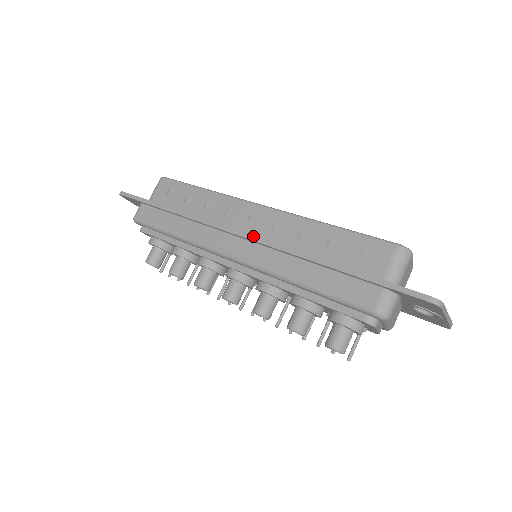
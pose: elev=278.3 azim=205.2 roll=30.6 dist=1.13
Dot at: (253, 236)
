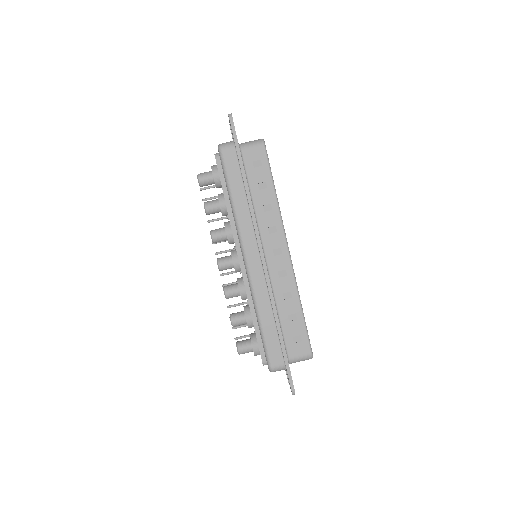
Dot at: occluded
